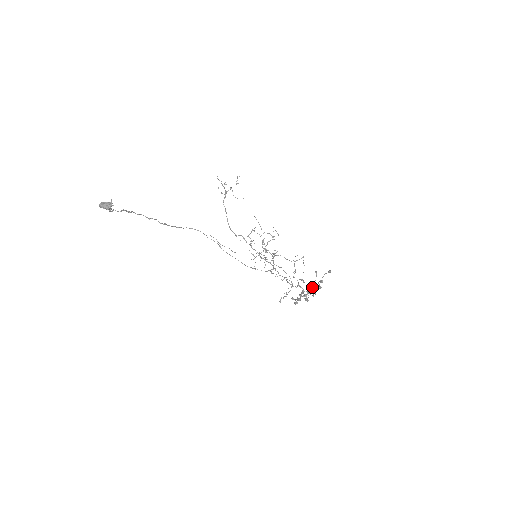
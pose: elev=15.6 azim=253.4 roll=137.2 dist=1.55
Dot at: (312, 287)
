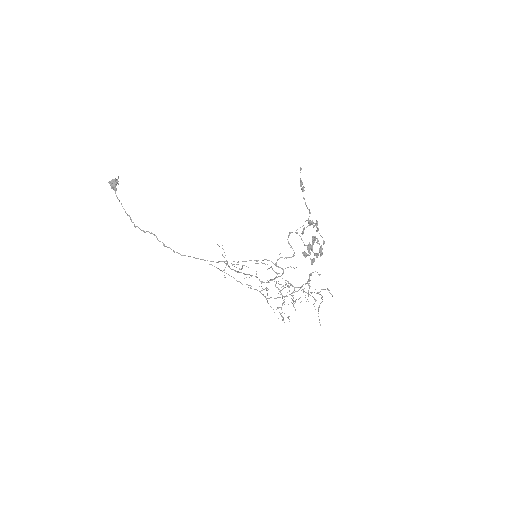
Dot at: (316, 231)
